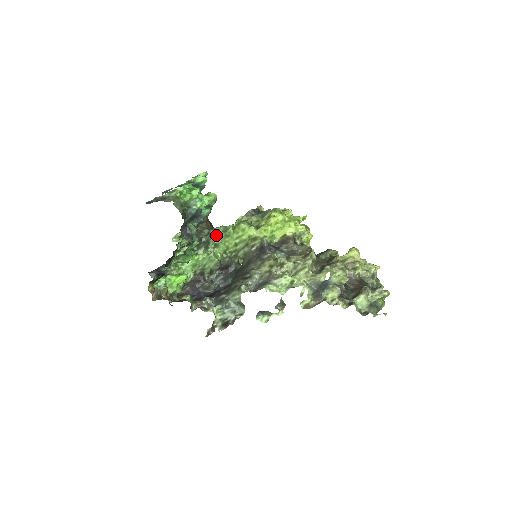
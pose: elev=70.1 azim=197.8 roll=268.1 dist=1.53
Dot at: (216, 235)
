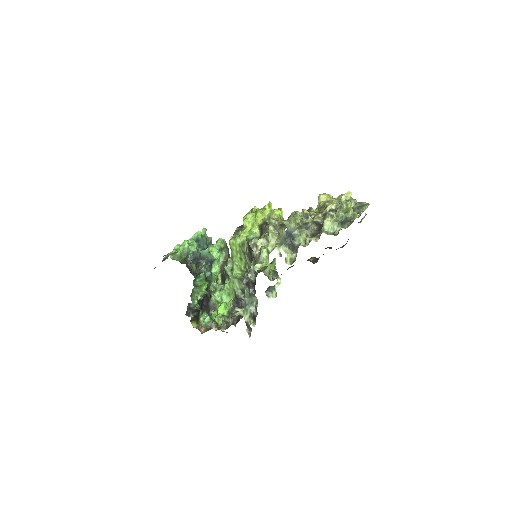
Dot at: occluded
